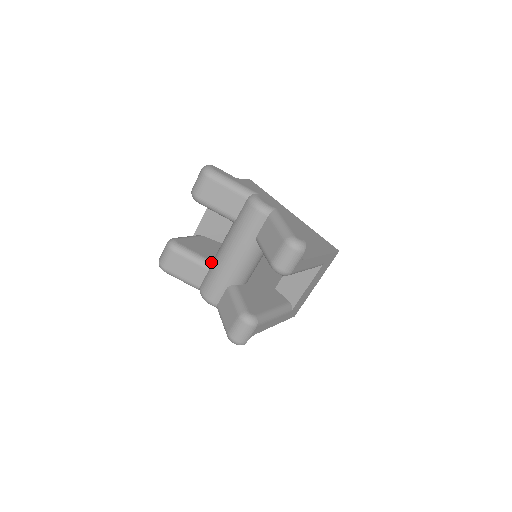
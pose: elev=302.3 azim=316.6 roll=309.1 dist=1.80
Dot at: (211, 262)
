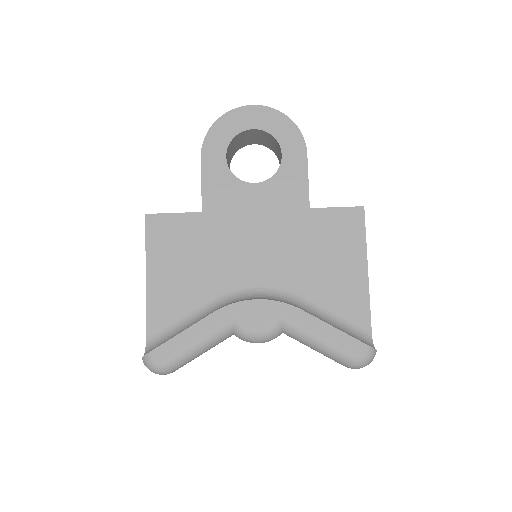
Dot at: occluded
